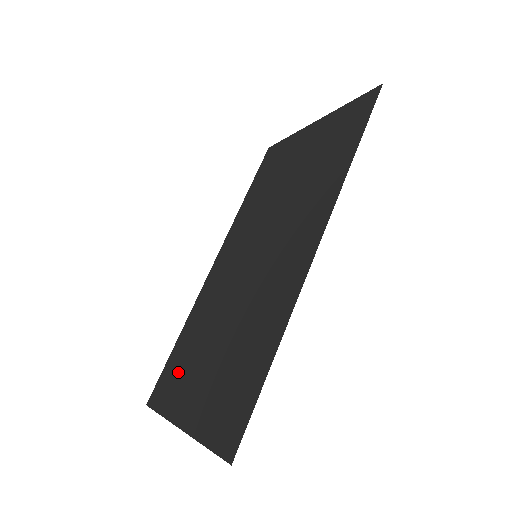
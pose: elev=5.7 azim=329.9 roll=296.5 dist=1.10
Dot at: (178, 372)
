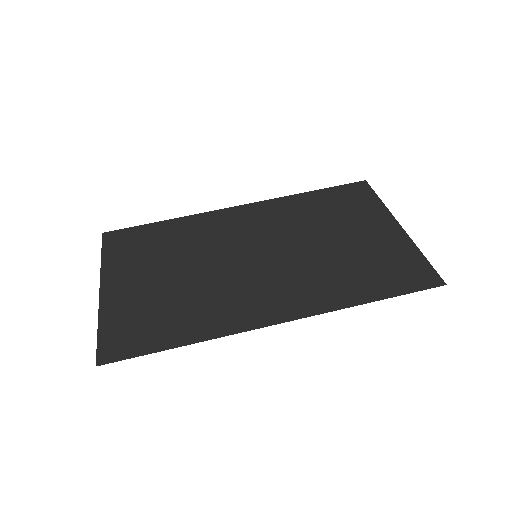
Dot at: (138, 248)
